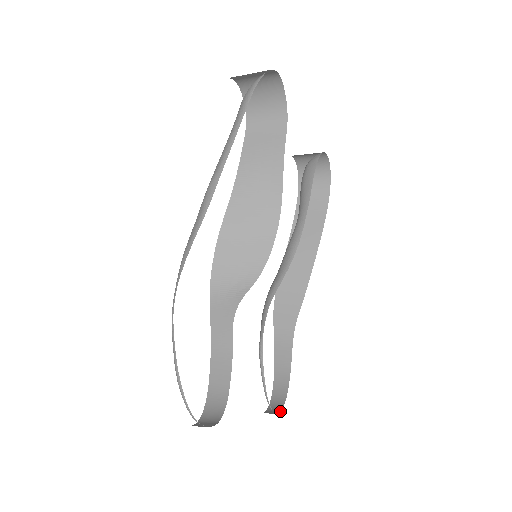
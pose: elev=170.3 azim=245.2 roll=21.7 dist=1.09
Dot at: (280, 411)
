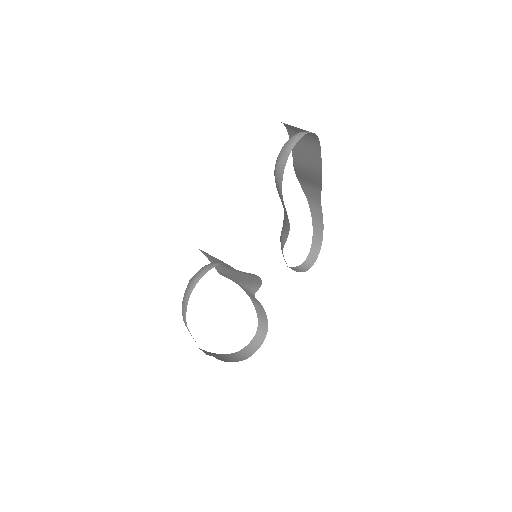
Dot at: occluded
